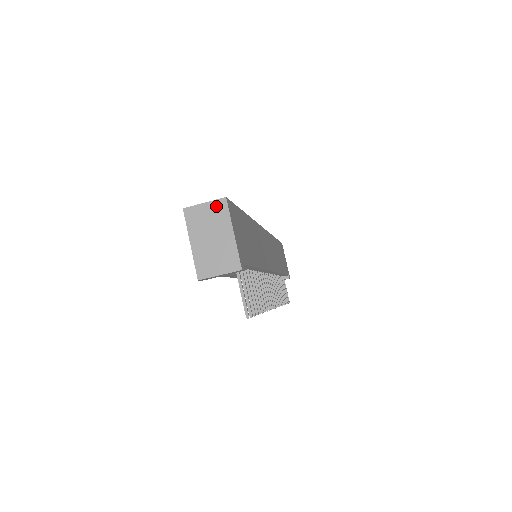
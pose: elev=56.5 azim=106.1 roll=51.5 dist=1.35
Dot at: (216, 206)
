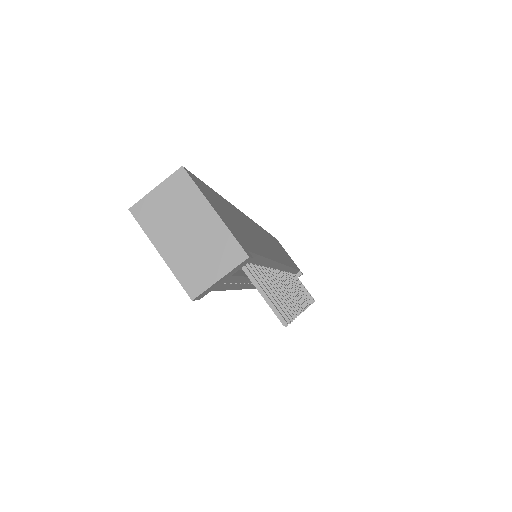
Dot at: (173, 185)
